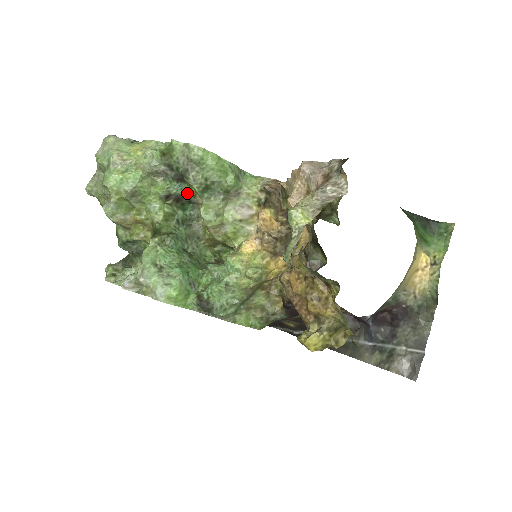
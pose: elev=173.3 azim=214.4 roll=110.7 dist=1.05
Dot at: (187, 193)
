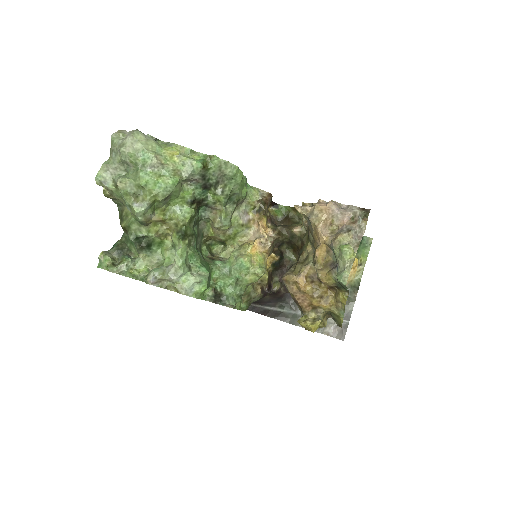
Dot at: (208, 199)
